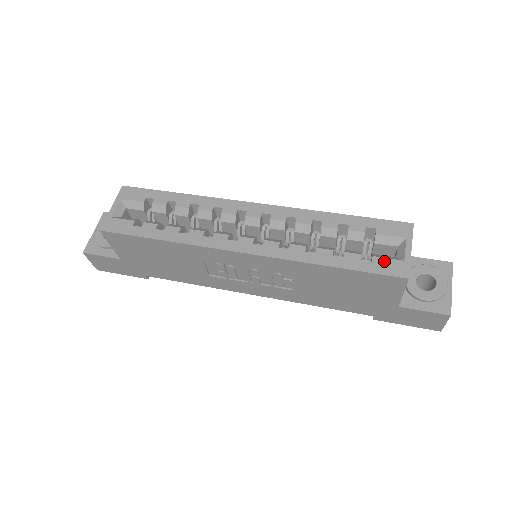
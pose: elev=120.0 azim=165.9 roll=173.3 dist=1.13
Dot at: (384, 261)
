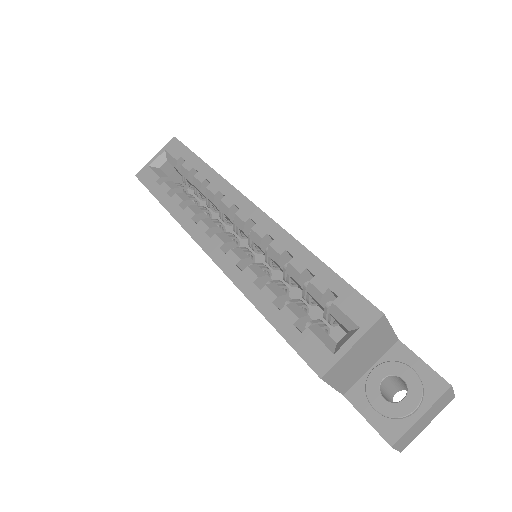
Dot at: (313, 341)
